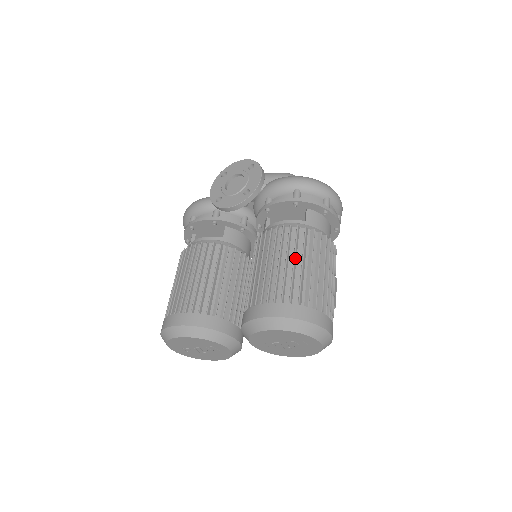
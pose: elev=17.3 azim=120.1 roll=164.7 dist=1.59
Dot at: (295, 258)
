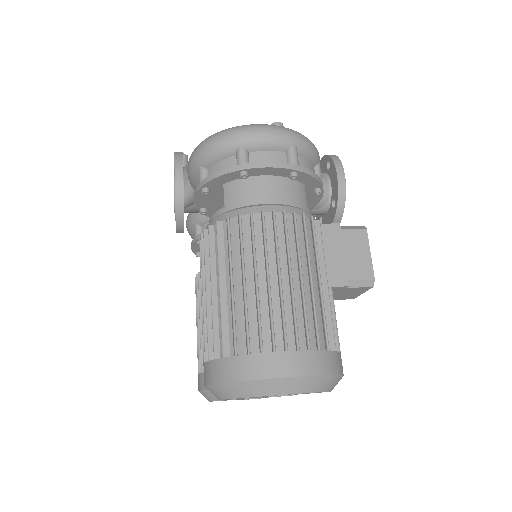
Dot at: (212, 281)
